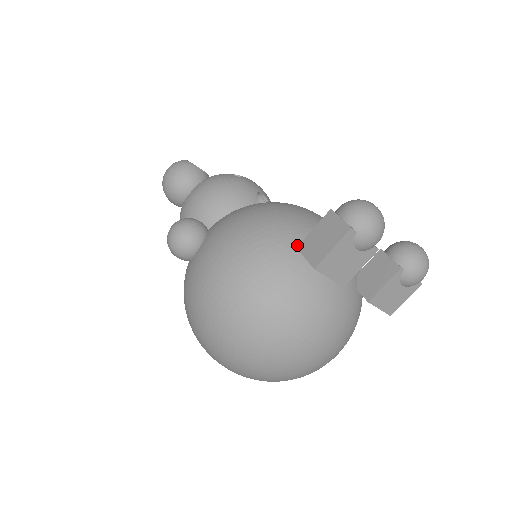
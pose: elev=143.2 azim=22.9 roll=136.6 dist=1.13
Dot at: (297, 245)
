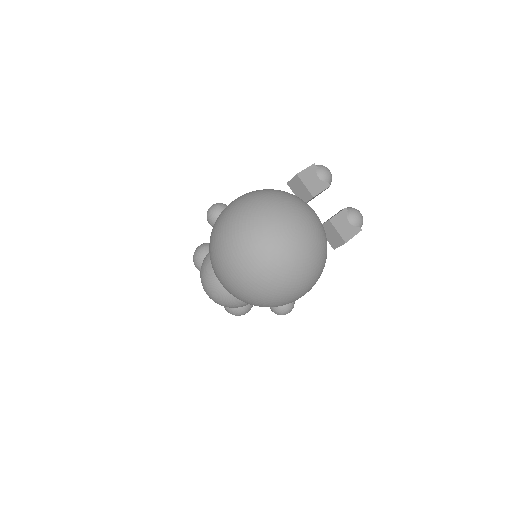
Dot at: occluded
